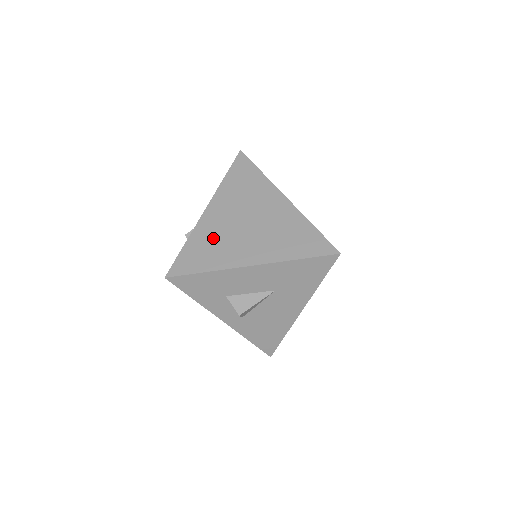
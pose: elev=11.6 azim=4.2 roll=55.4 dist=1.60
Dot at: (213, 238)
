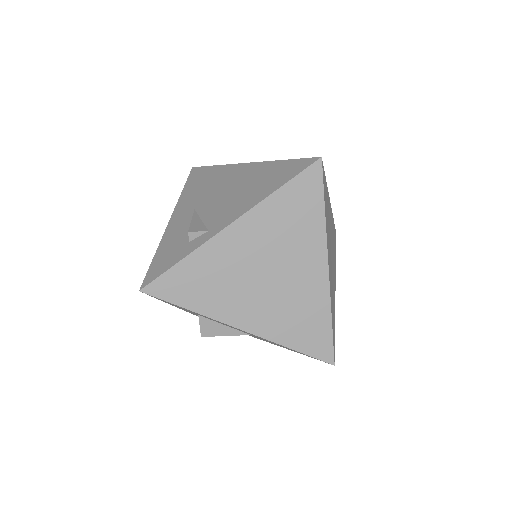
Dot at: (219, 272)
